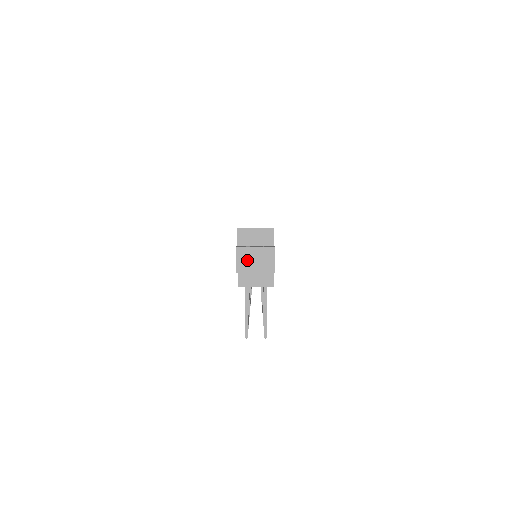
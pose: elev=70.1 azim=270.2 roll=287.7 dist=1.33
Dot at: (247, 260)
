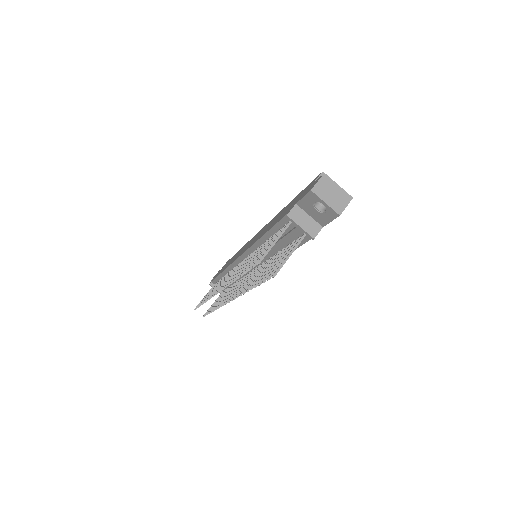
Dot at: (326, 188)
